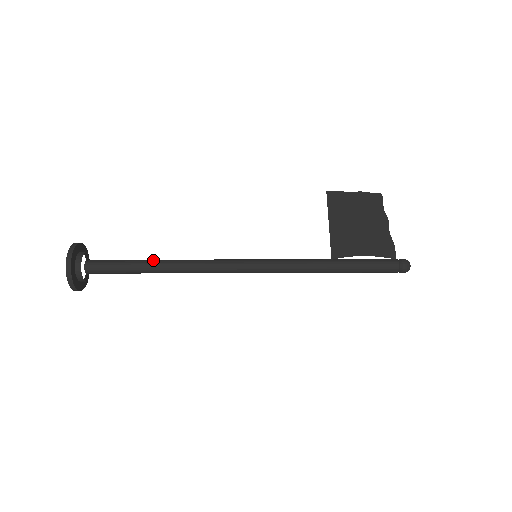
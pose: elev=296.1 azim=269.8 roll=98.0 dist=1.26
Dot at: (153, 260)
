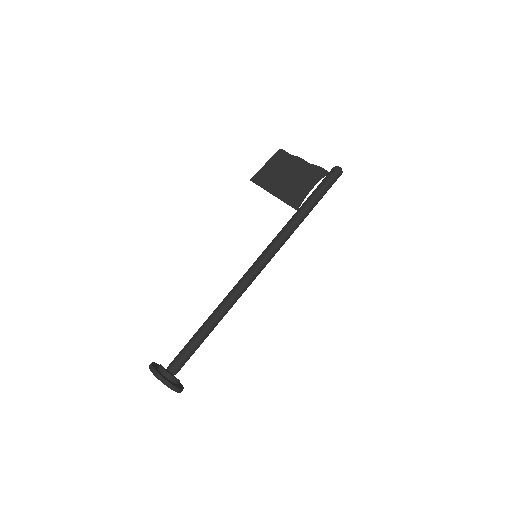
Dot at: (204, 323)
